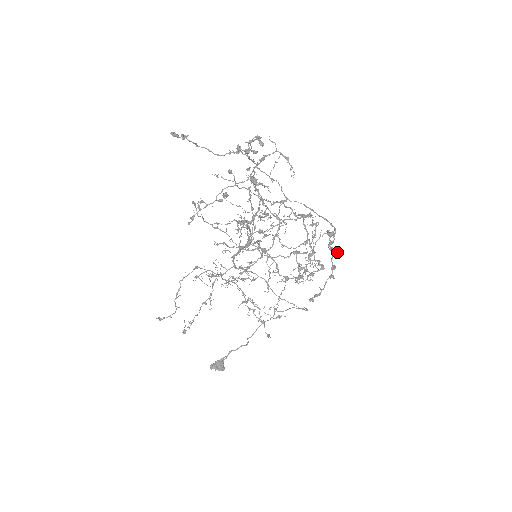
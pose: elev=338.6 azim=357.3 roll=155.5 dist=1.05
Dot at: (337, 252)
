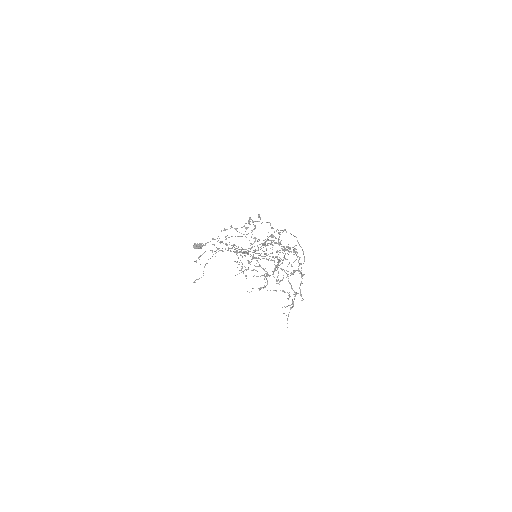
Dot at: occluded
